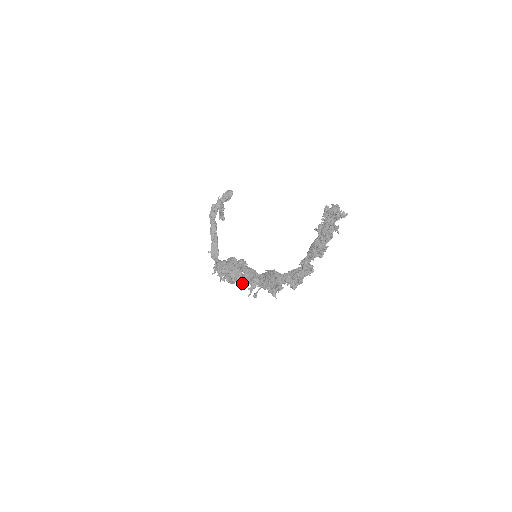
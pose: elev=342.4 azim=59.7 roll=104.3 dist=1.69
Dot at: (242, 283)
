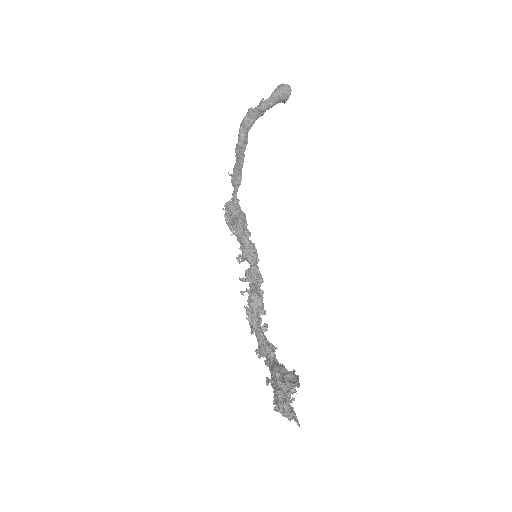
Dot at: (241, 258)
